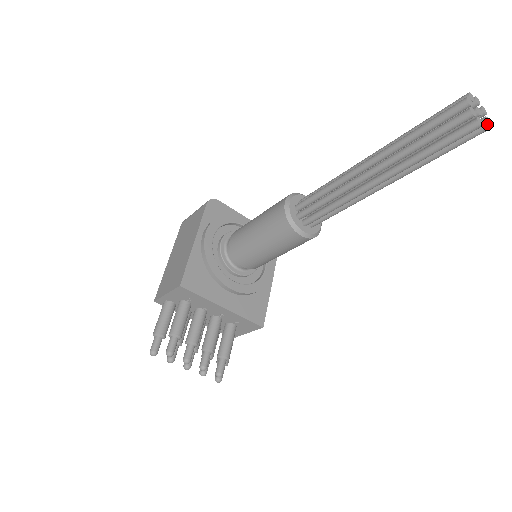
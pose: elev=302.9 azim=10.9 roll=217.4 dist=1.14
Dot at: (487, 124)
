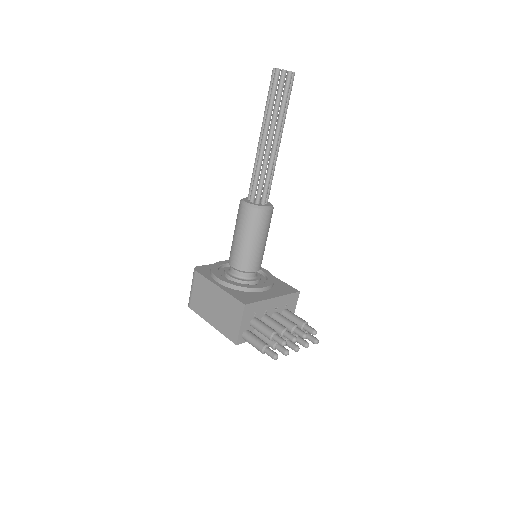
Dot at: occluded
